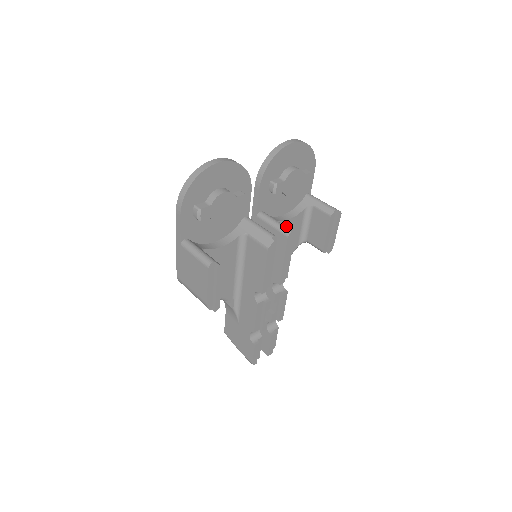
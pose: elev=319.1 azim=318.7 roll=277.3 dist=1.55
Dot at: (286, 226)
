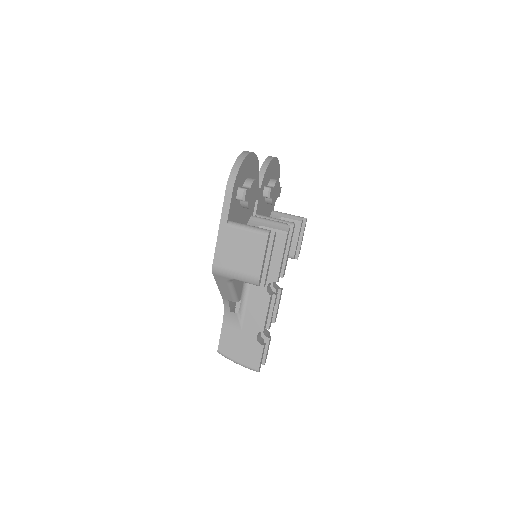
Dot at: occluded
